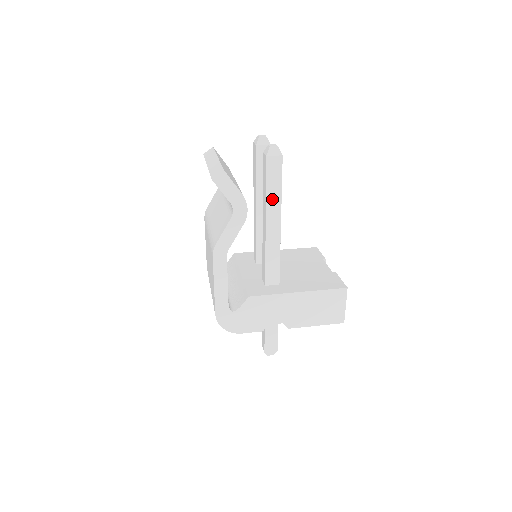
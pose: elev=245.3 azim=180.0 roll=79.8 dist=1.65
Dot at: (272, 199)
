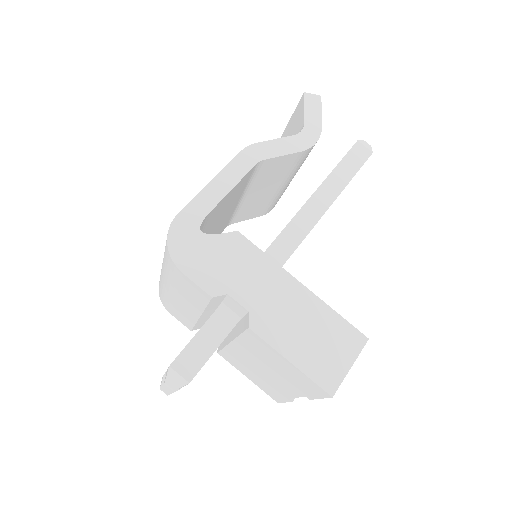
Dot at: (336, 178)
